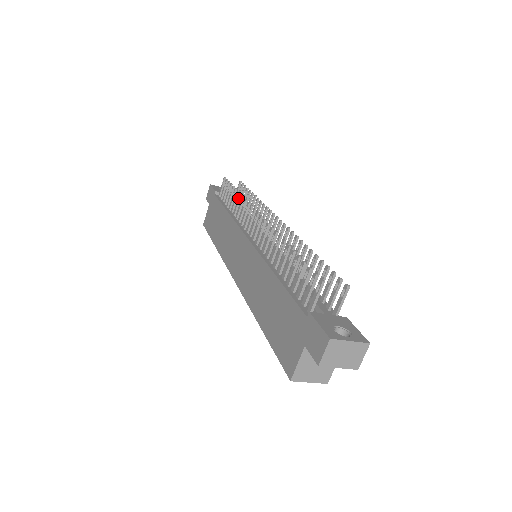
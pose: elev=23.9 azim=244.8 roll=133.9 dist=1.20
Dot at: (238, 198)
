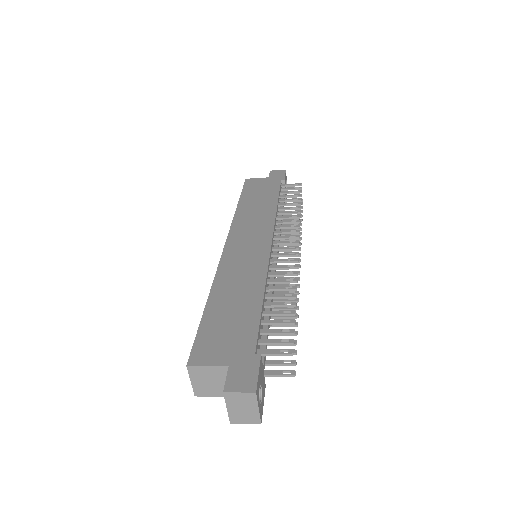
Dot at: (296, 211)
